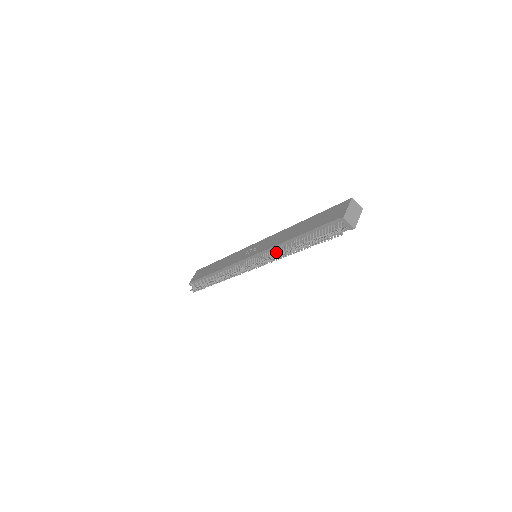
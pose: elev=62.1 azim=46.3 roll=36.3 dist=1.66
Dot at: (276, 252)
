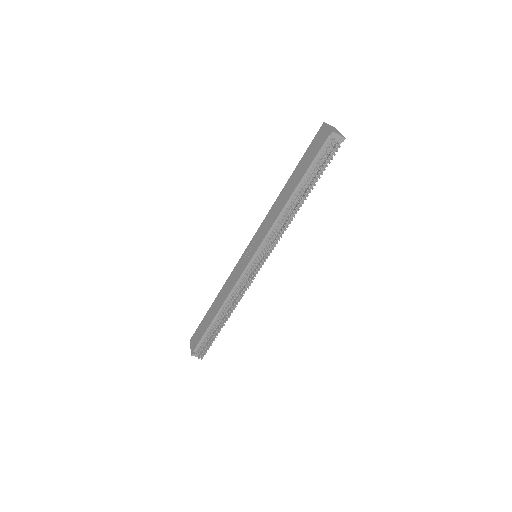
Dot at: (280, 224)
